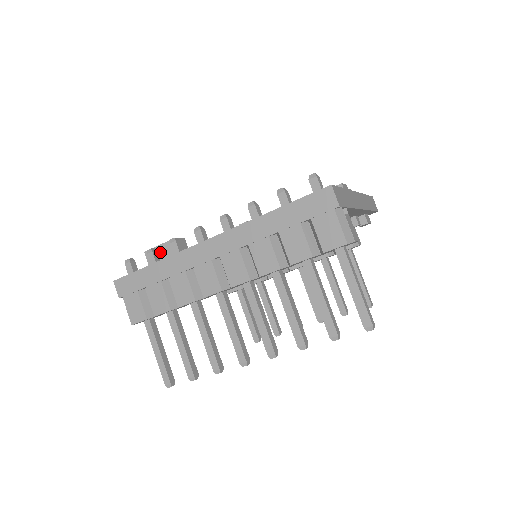
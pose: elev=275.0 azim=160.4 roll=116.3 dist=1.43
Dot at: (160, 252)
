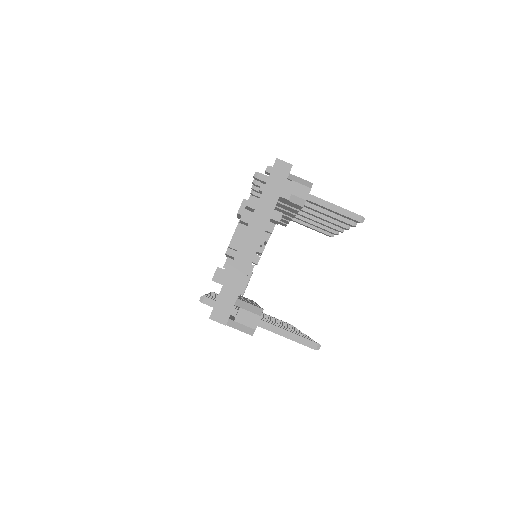
Dot at: occluded
